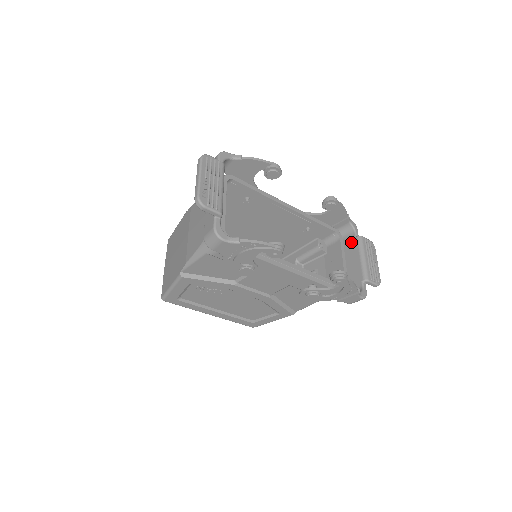
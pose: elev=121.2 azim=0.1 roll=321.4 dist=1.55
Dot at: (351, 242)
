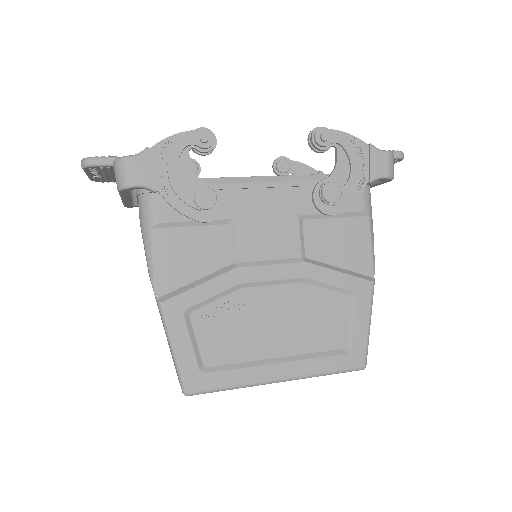
Dot at: occluded
